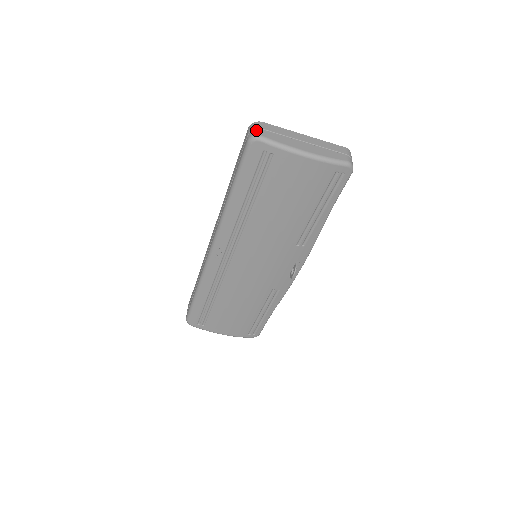
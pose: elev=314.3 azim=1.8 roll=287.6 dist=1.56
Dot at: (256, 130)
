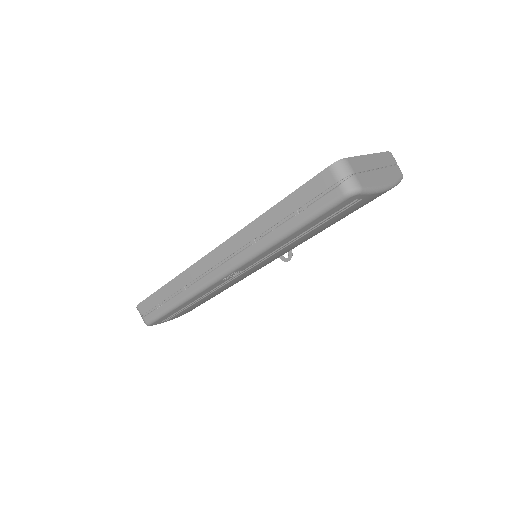
Dot at: (352, 178)
